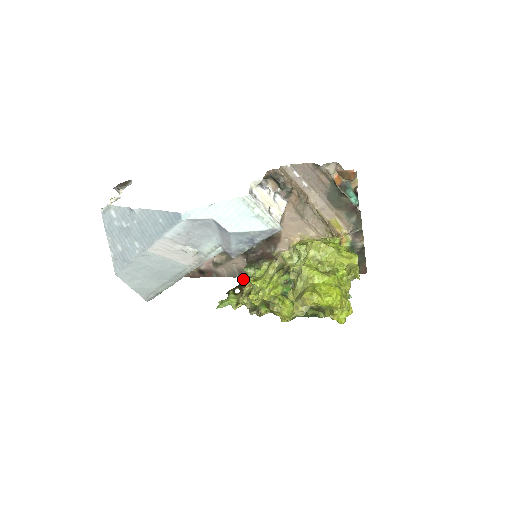
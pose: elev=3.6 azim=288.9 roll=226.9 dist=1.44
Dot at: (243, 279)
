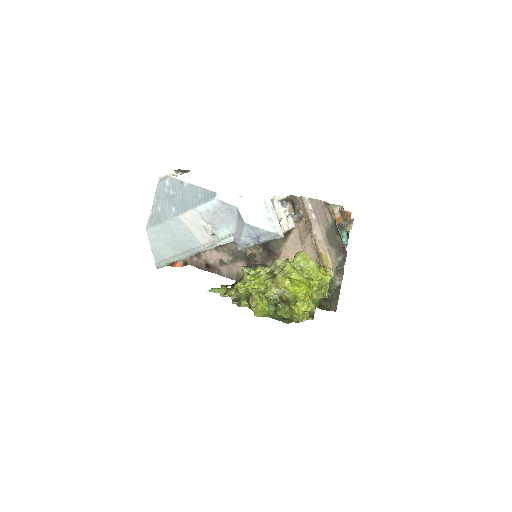
Dot at: occluded
